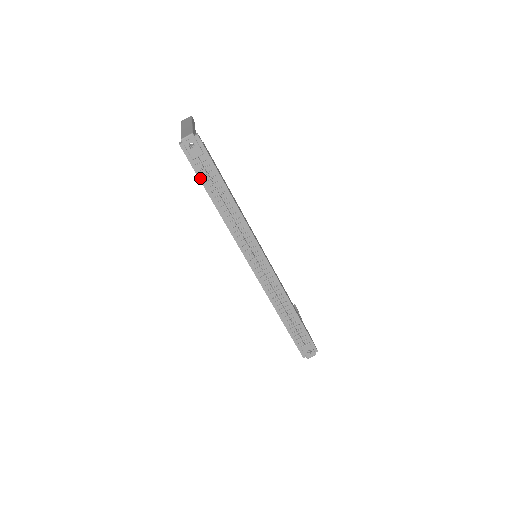
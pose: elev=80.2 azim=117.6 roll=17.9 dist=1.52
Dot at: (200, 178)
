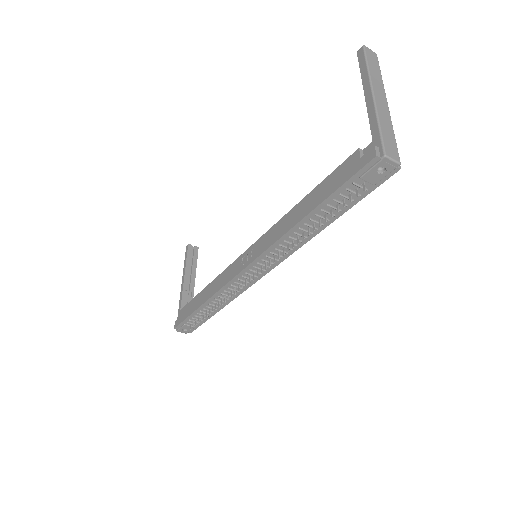
Dot at: (335, 192)
